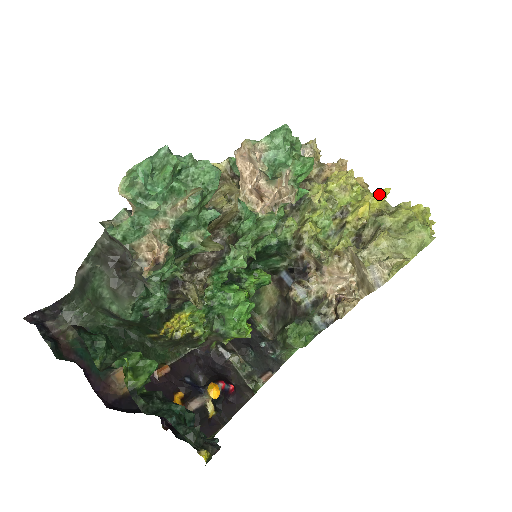
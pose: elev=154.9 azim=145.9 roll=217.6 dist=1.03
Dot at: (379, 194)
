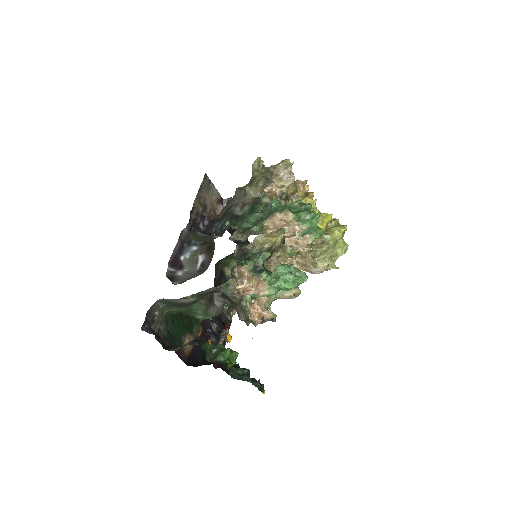
Dot at: (328, 220)
